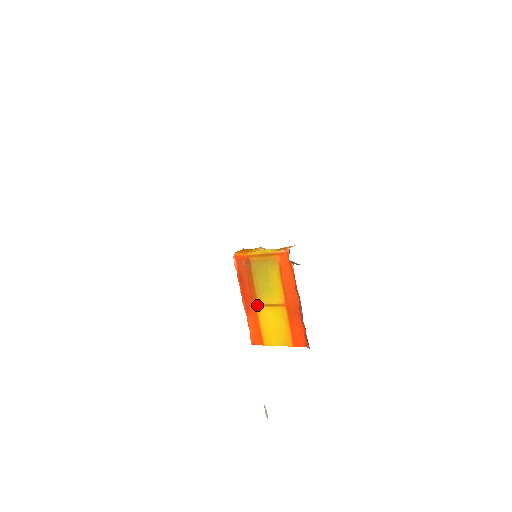
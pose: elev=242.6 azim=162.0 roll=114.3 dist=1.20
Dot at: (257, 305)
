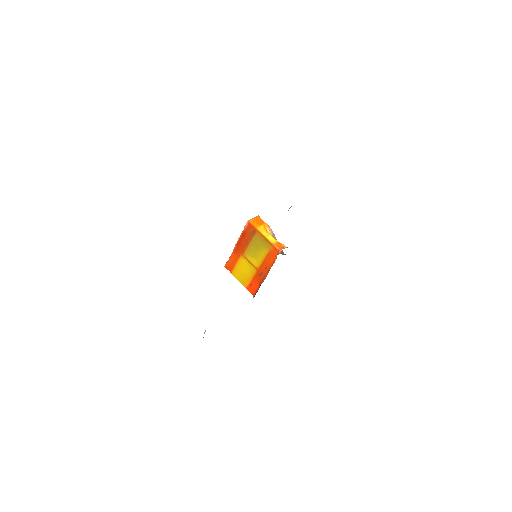
Dot at: (242, 254)
